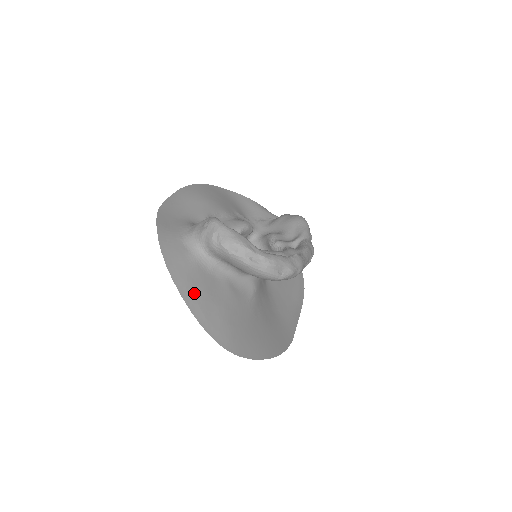
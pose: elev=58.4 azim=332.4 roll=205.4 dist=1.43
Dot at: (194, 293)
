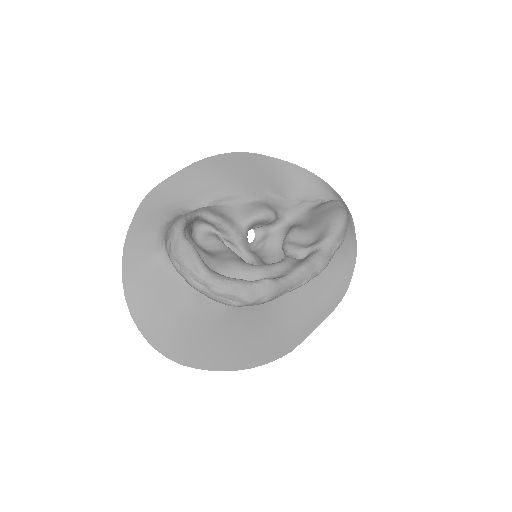
Dot at: (142, 297)
